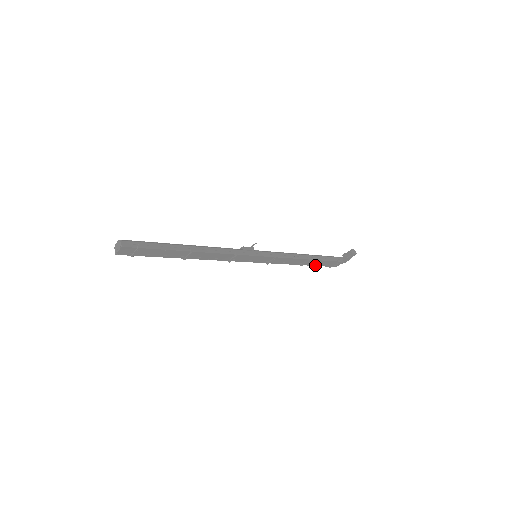
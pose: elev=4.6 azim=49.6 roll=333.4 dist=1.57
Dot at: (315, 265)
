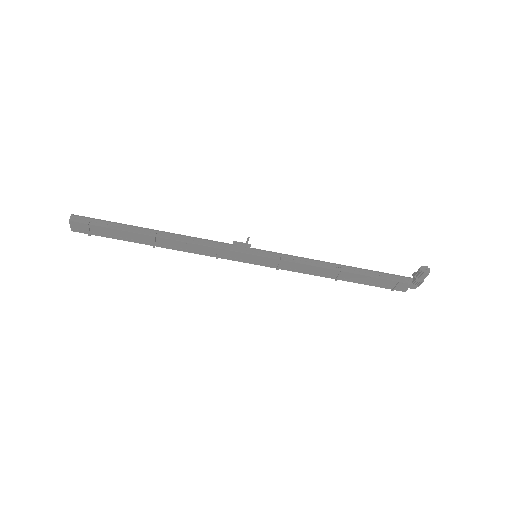
Dot at: (362, 283)
